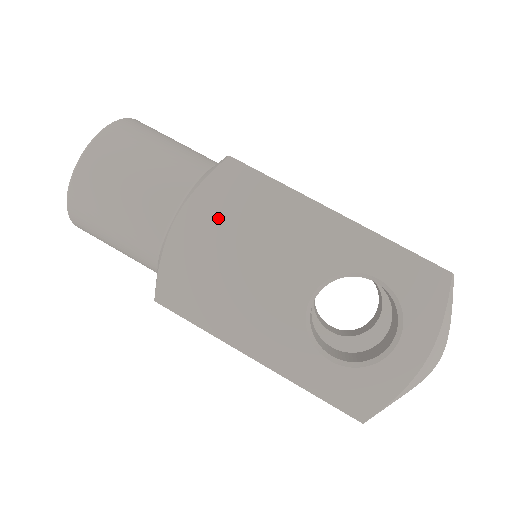
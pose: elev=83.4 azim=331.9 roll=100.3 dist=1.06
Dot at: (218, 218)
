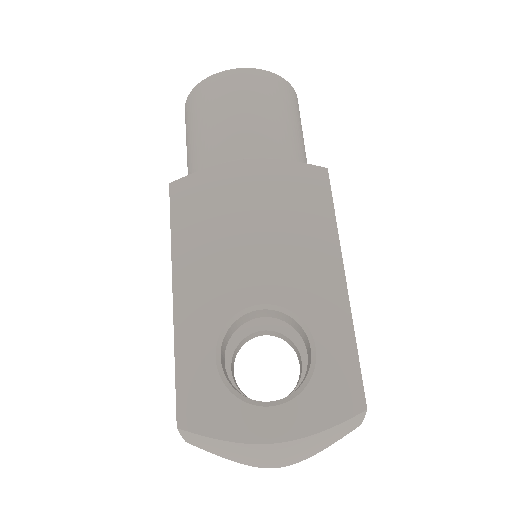
Dot at: (273, 190)
